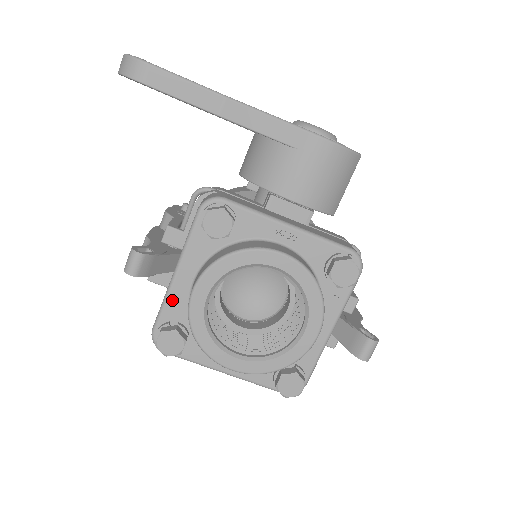
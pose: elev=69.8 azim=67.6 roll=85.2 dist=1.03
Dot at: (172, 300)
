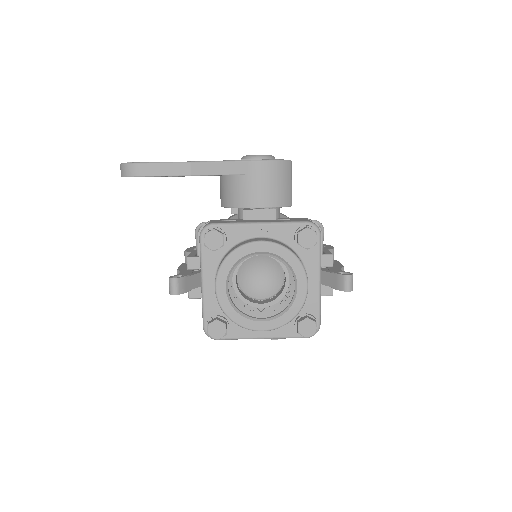
Dot at: (207, 302)
